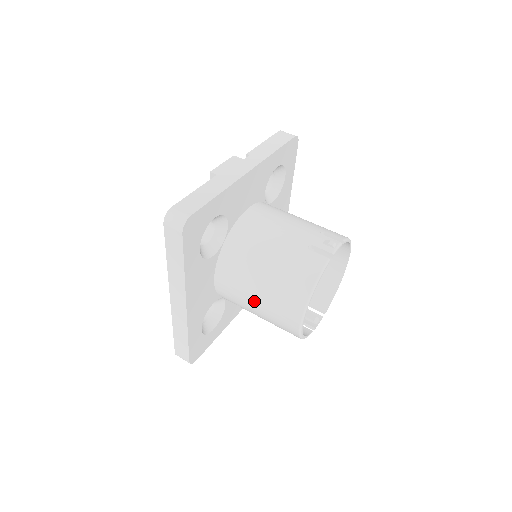
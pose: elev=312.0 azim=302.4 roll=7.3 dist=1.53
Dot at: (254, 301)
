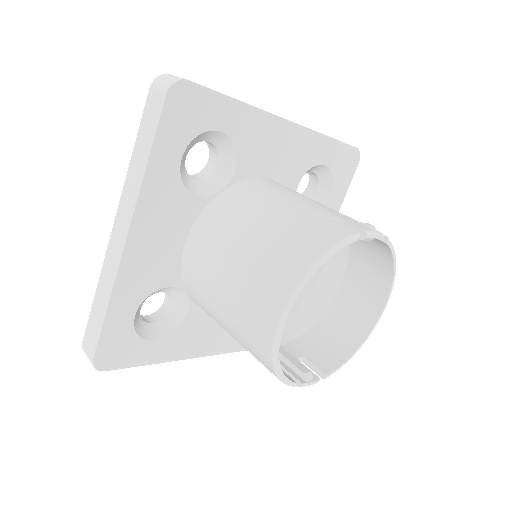
Dot at: (225, 275)
